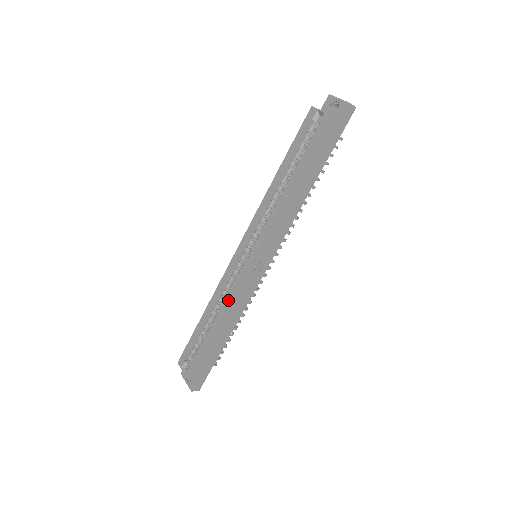
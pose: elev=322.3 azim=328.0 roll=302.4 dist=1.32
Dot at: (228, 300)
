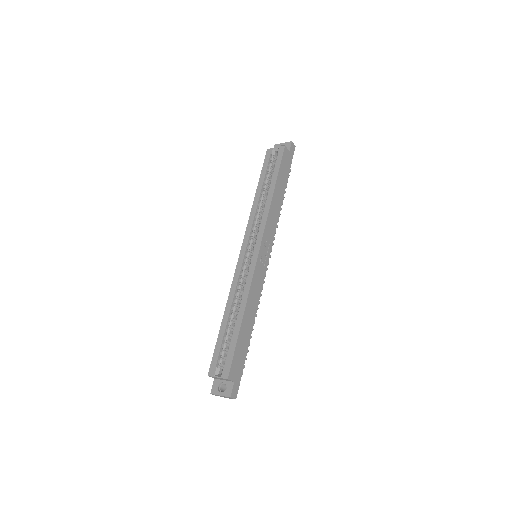
Dot at: (247, 288)
